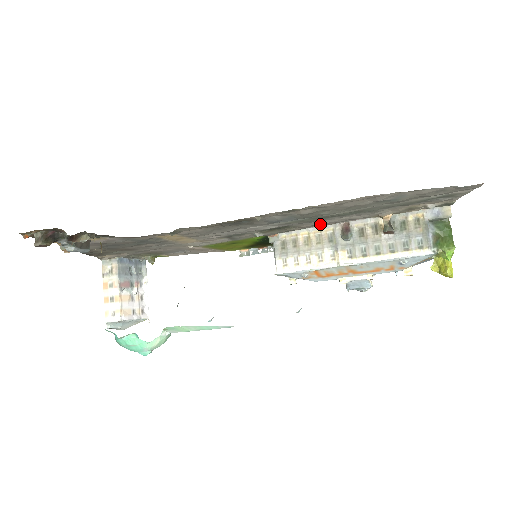
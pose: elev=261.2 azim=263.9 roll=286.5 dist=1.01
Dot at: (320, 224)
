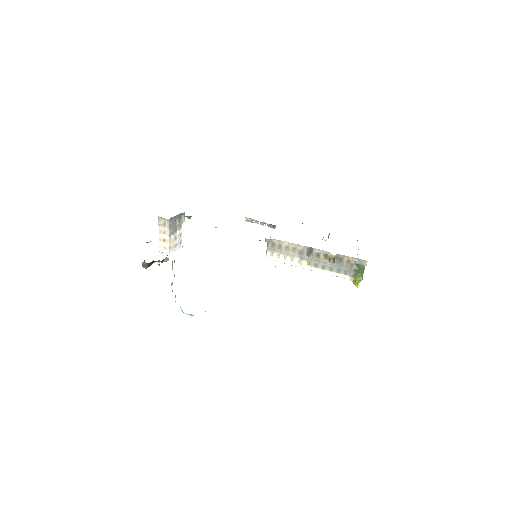
Dot at: occluded
